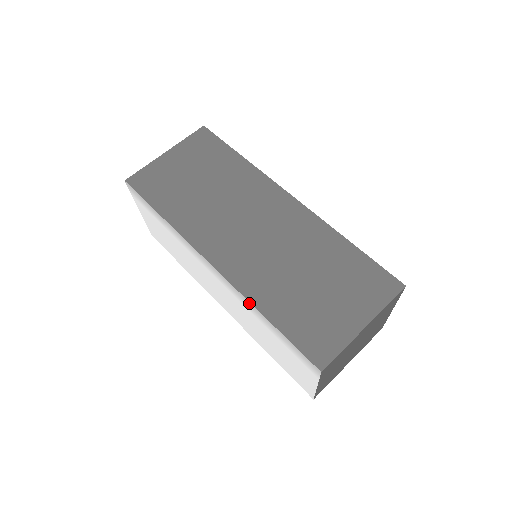
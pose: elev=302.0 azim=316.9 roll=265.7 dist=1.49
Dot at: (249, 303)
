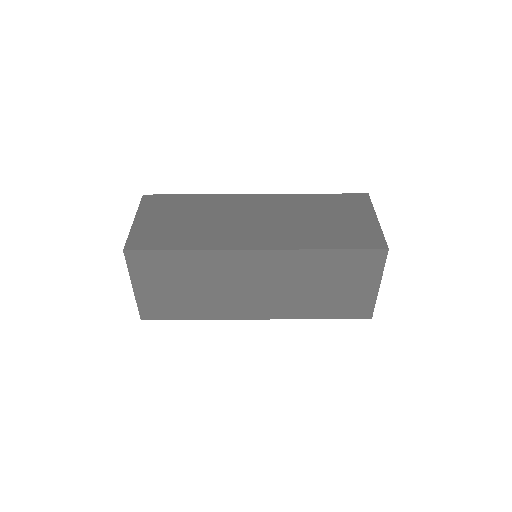
Dot at: (300, 317)
